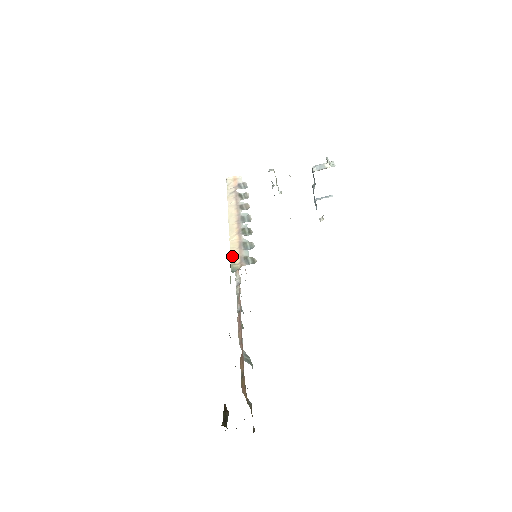
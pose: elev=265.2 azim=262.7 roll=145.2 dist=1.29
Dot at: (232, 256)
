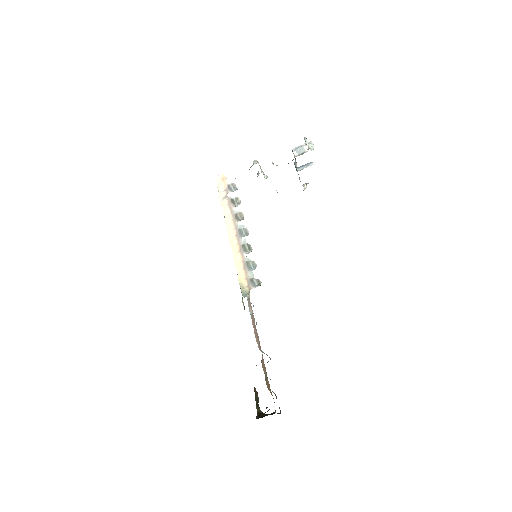
Dot at: (240, 278)
